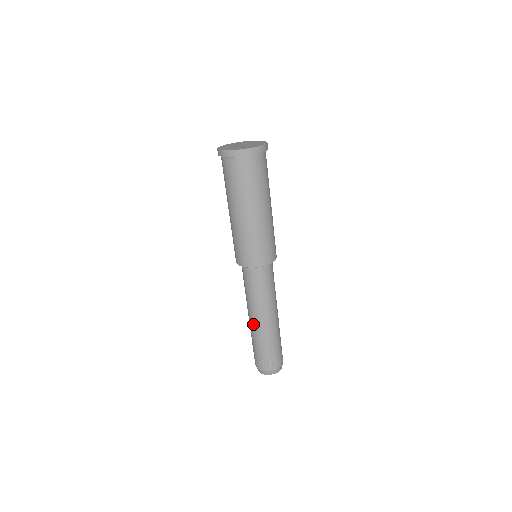
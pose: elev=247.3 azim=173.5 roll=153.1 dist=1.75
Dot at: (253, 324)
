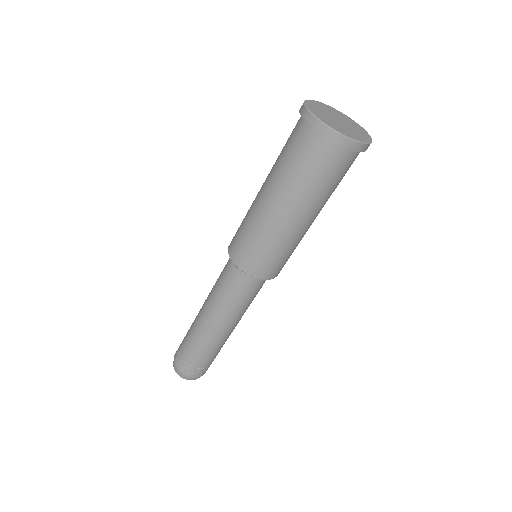
Dot at: (215, 334)
